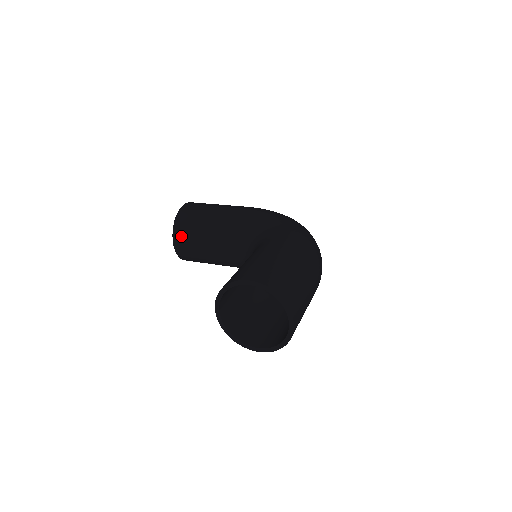
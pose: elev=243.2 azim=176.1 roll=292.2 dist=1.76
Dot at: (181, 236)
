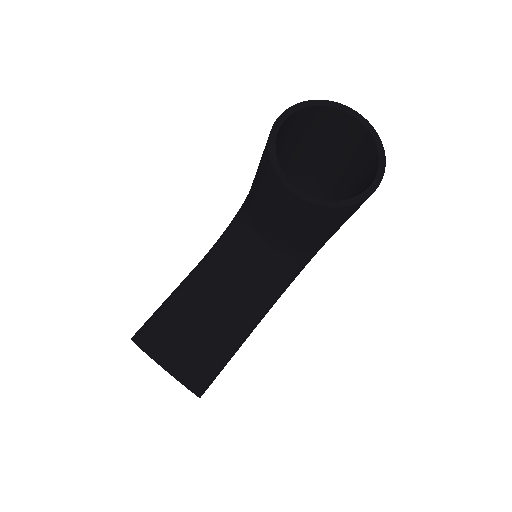
Dot at: (164, 344)
